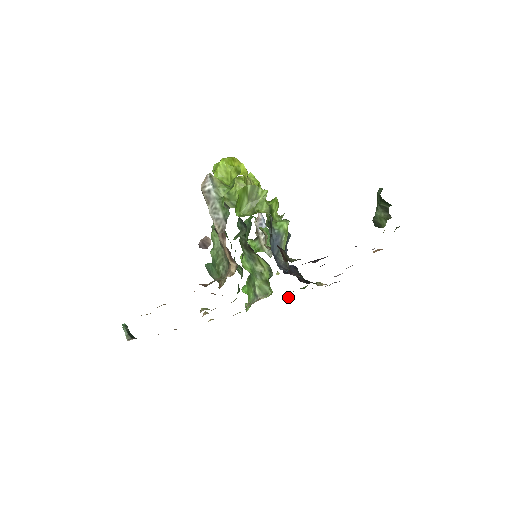
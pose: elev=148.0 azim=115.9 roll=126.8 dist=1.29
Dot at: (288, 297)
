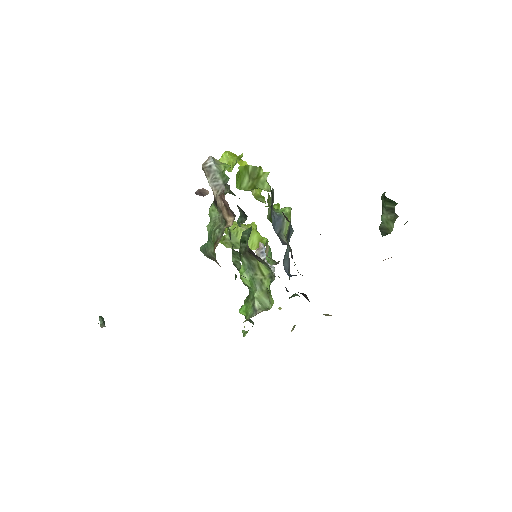
Dot at: (291, 330)
